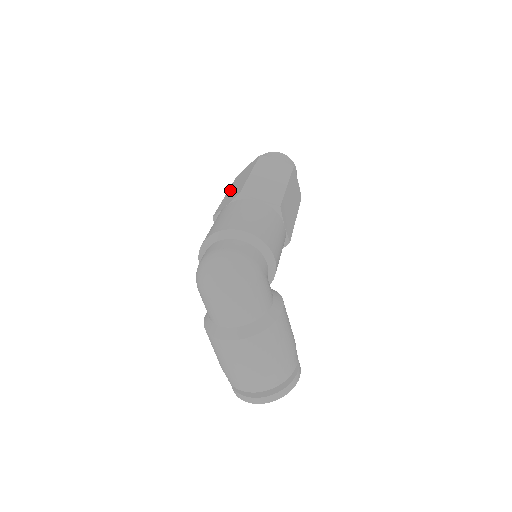
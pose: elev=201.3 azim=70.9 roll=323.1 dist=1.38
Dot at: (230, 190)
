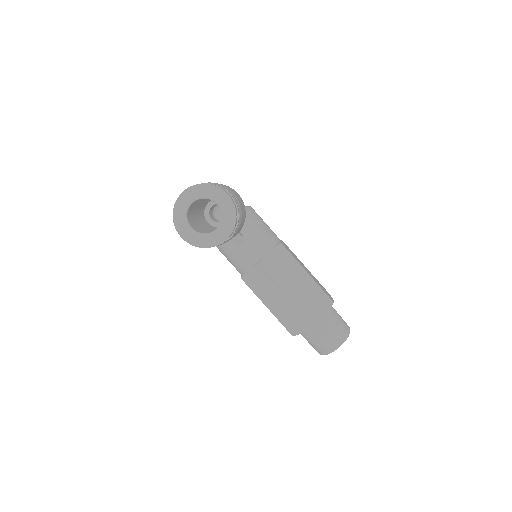
Dot at: occluded
